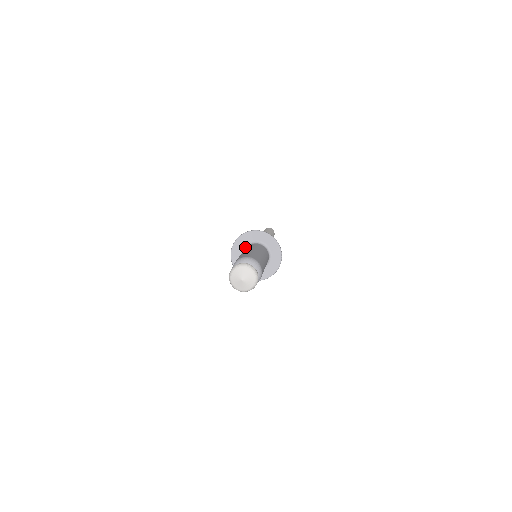
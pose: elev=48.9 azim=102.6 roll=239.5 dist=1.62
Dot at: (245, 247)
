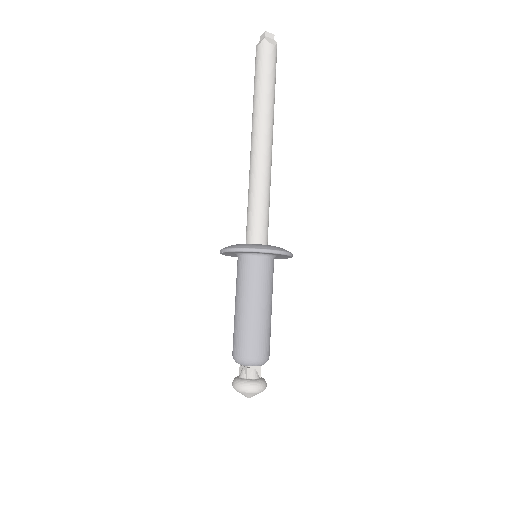
Dot at: (253, 255)
